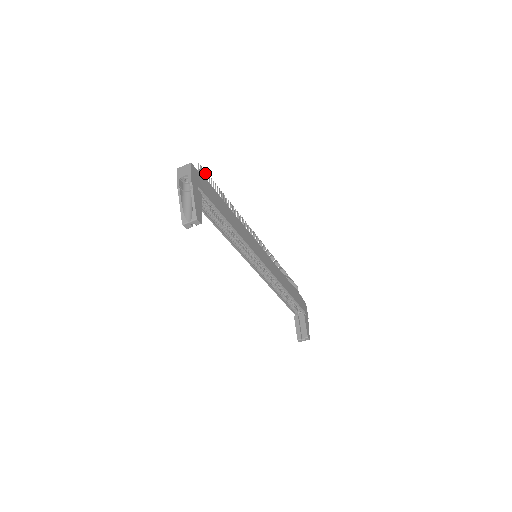
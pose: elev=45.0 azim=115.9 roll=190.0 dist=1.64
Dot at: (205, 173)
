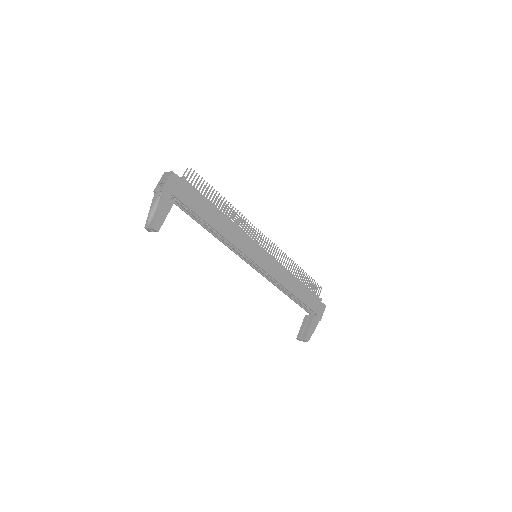
Dot at: (198, 177)
